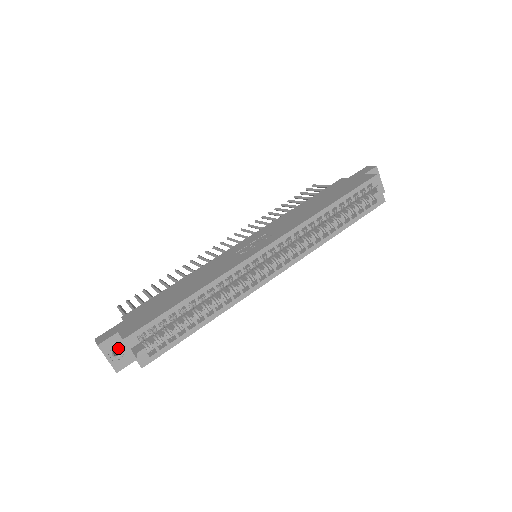
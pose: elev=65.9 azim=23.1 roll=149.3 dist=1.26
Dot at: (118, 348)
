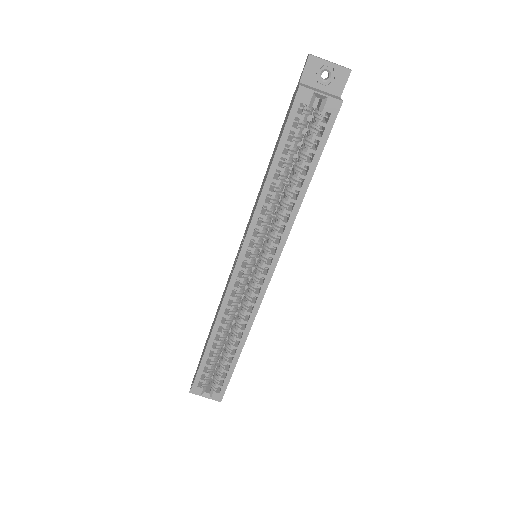
Dot at: occluded
